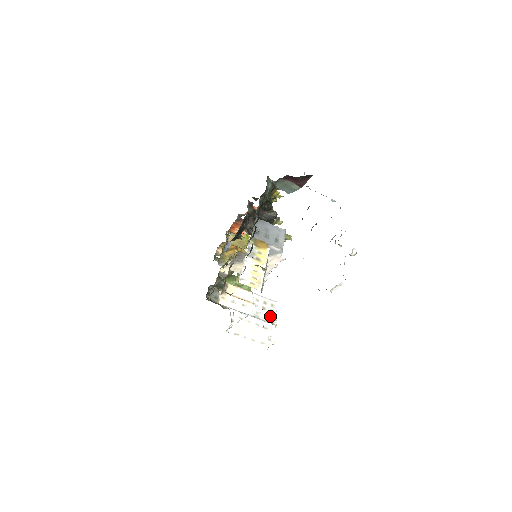
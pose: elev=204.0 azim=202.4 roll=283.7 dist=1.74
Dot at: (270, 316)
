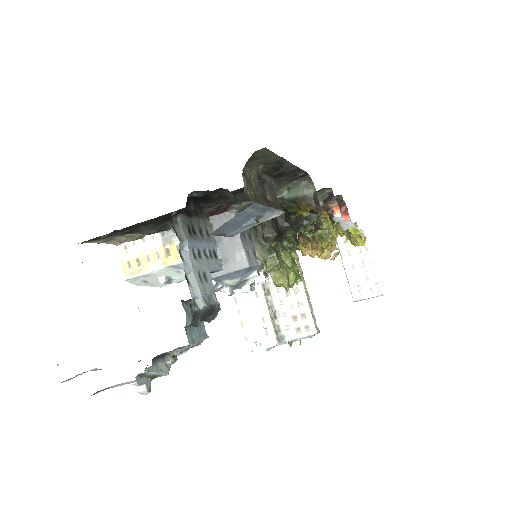
Dot at: (290, 331)
